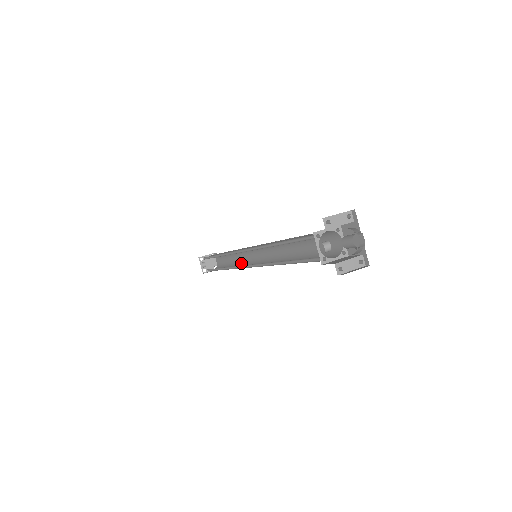
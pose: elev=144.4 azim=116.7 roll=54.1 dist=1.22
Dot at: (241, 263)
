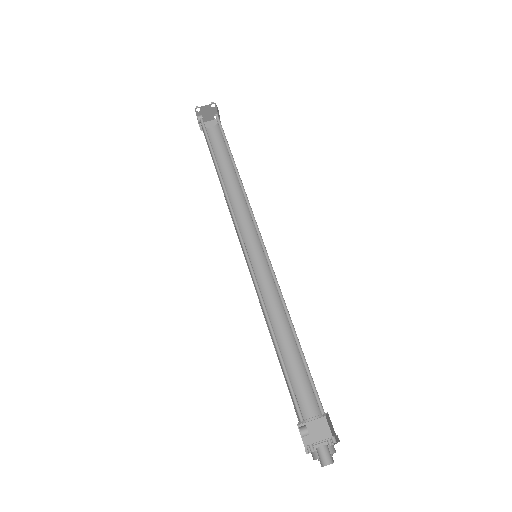
Dot at: (242, 198)
